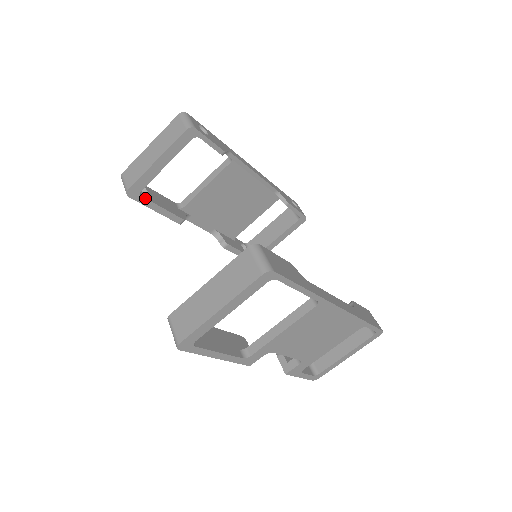
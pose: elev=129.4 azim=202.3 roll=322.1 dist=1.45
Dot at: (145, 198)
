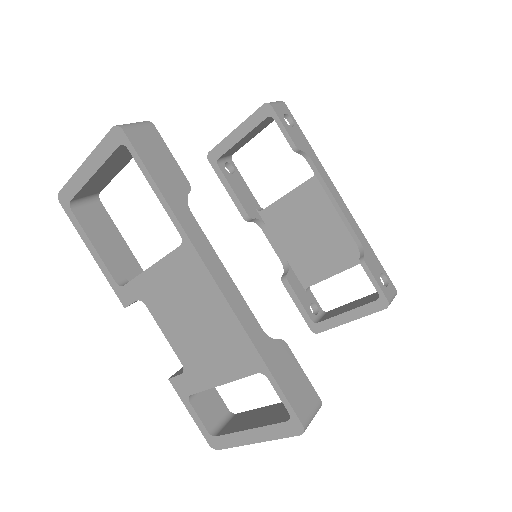
Dot at: (220, 169)
